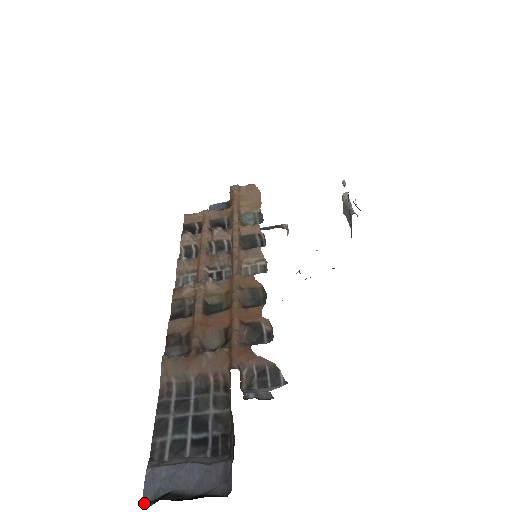
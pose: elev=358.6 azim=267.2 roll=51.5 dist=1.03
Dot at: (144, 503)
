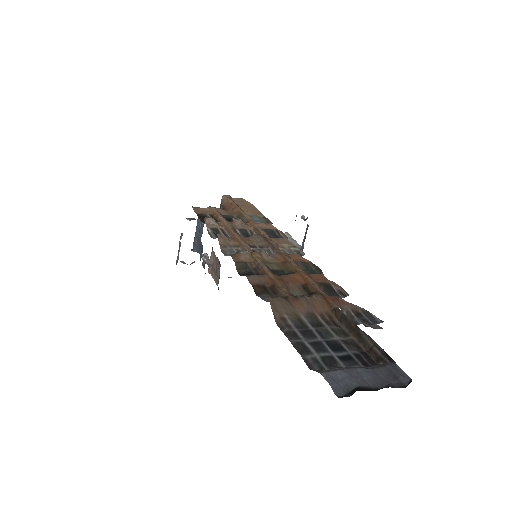
Dot at: (340, 397)
